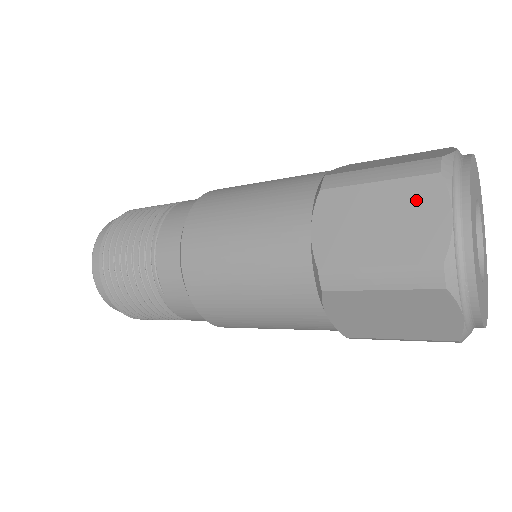
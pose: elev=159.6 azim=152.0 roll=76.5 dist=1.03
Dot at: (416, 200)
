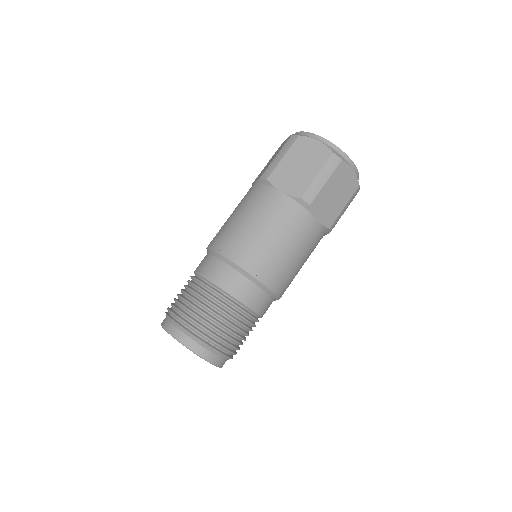
Dot at: (278, 149)
